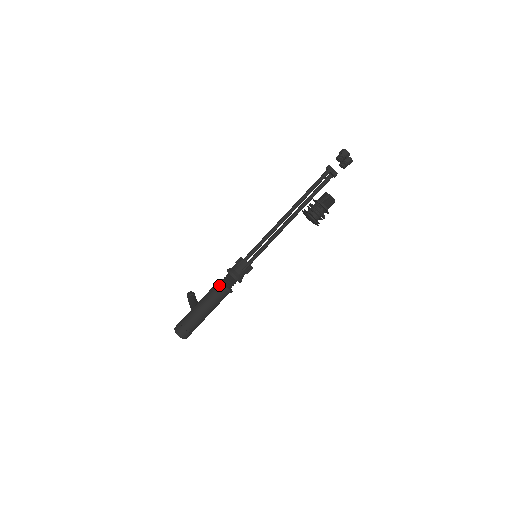
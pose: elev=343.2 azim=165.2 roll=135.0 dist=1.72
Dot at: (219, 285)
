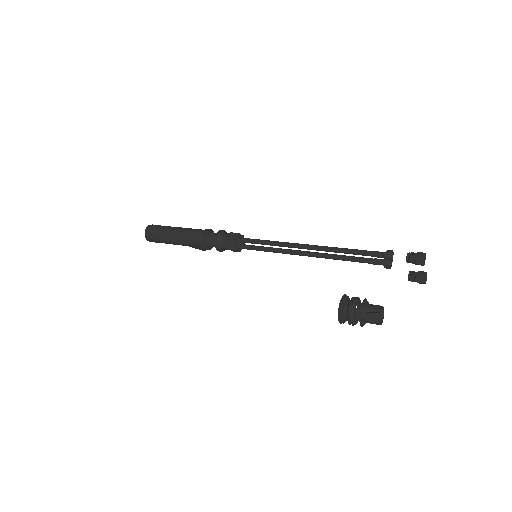
Dot at: (204, 230)
